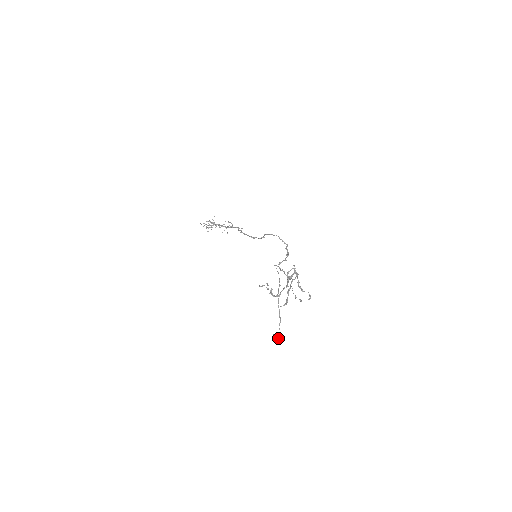
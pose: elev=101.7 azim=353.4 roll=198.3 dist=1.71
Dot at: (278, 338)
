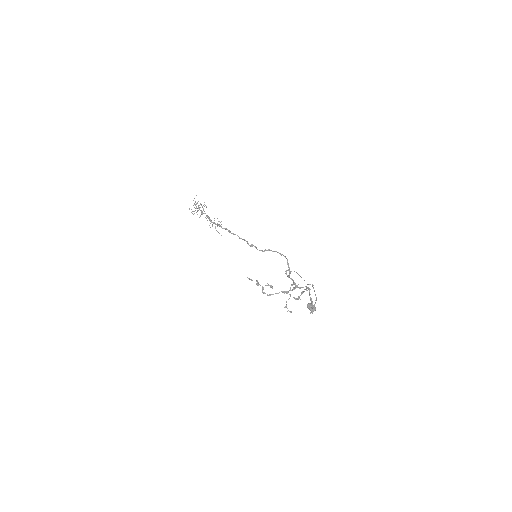
Dot at: (314, 308)
